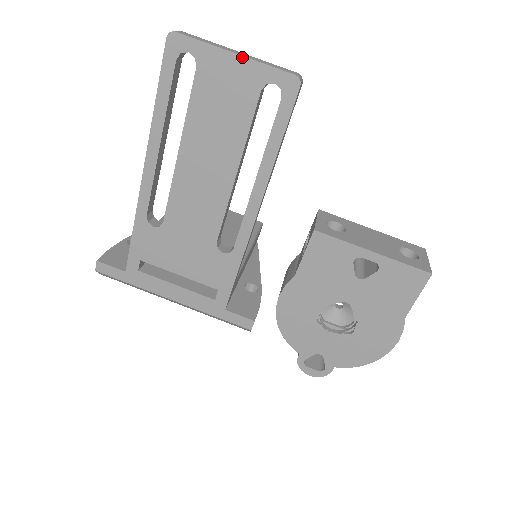
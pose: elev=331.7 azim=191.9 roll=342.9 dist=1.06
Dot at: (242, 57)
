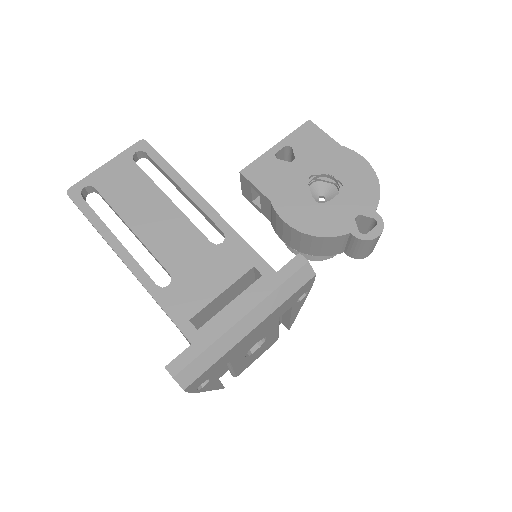
Dot at: (110, 161)
